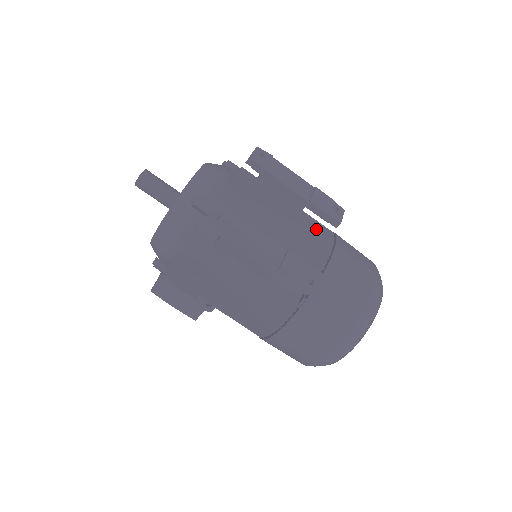
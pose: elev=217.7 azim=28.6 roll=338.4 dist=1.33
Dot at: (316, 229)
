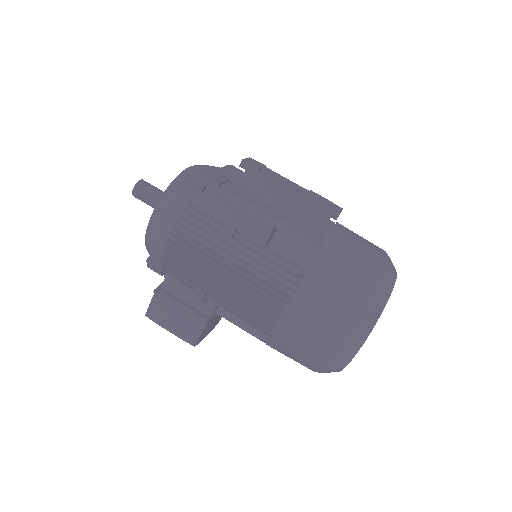
Dot at: (314, 211)
